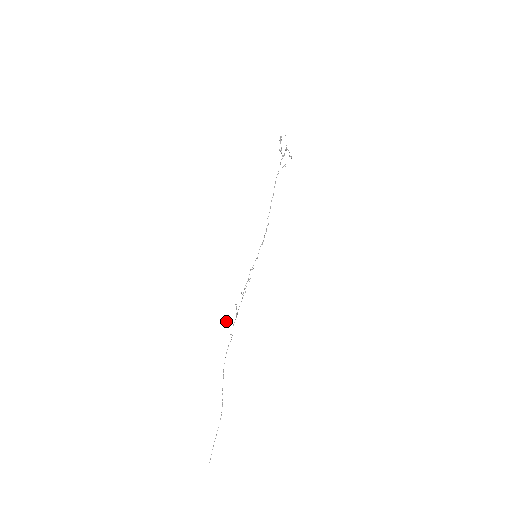
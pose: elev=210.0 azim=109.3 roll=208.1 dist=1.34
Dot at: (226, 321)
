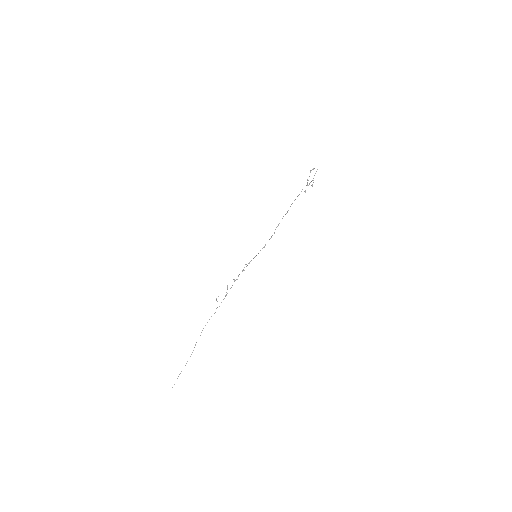
Dot at: occluded
